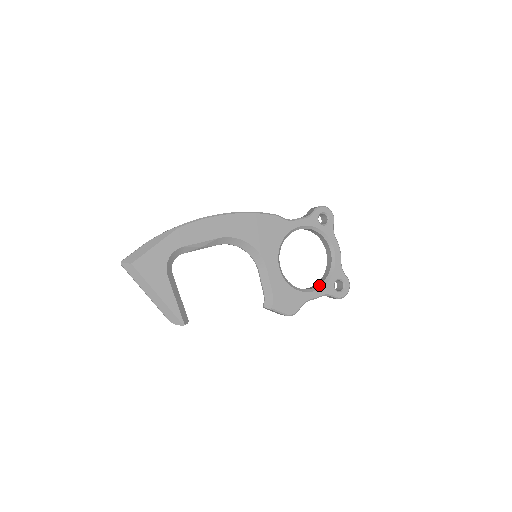
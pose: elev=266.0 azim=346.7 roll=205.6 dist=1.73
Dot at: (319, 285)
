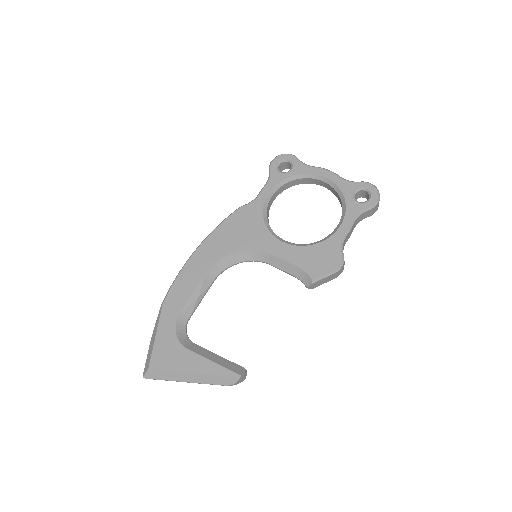
Dot at: (341, 216)
